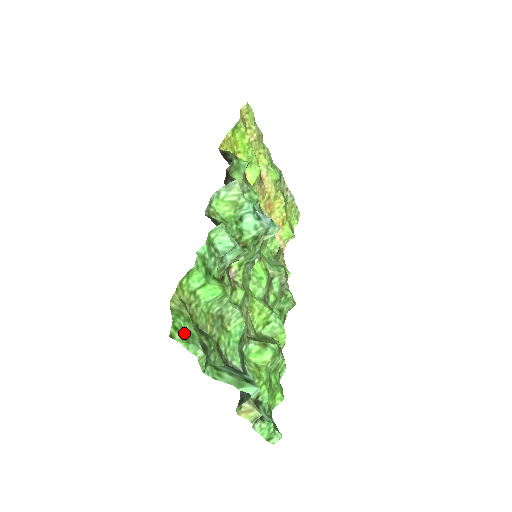
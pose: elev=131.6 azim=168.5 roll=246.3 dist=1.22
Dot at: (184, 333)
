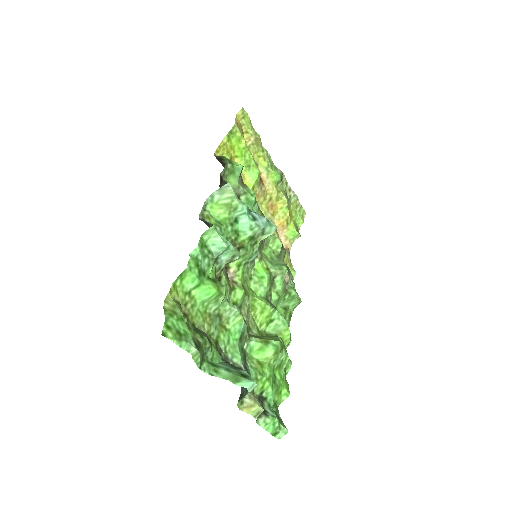
Dot at: (177, 331)
